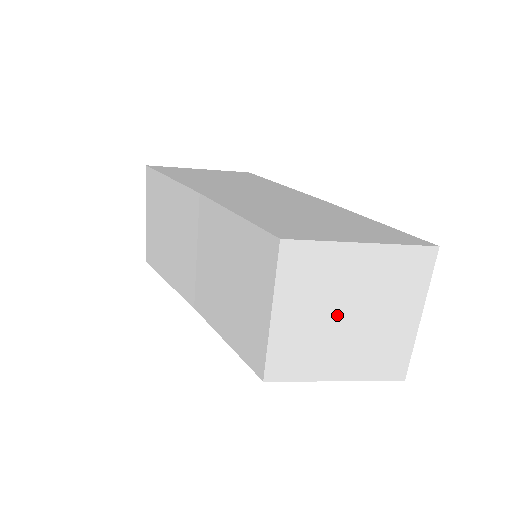
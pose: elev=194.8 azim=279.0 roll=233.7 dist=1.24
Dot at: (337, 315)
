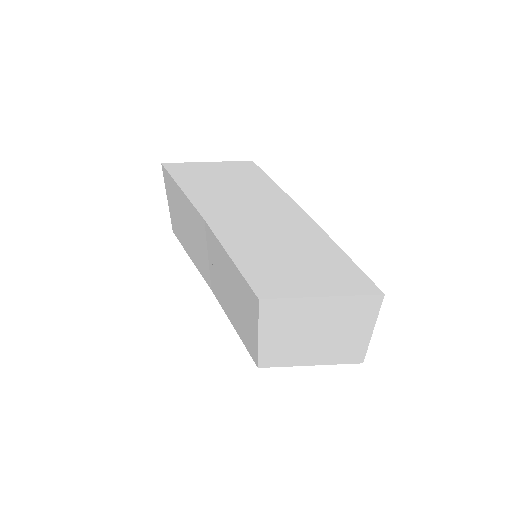
Dot at: (307, 334)
